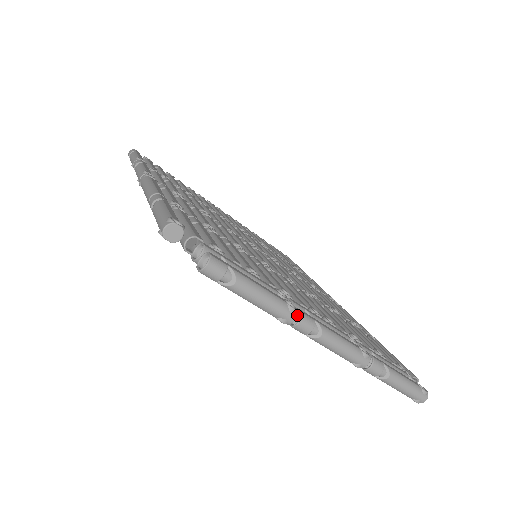
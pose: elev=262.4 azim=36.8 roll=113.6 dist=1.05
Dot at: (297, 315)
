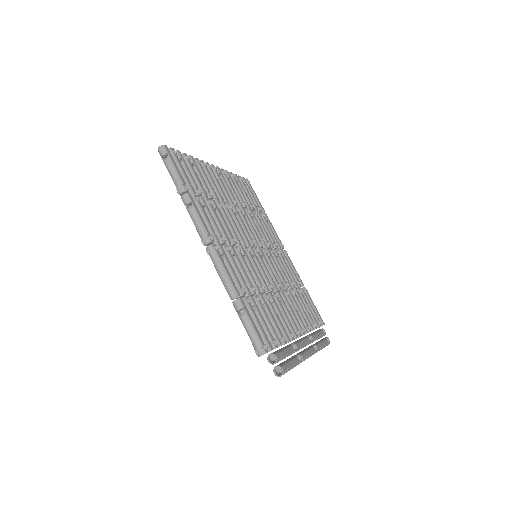
Dot at: (301, 362)
